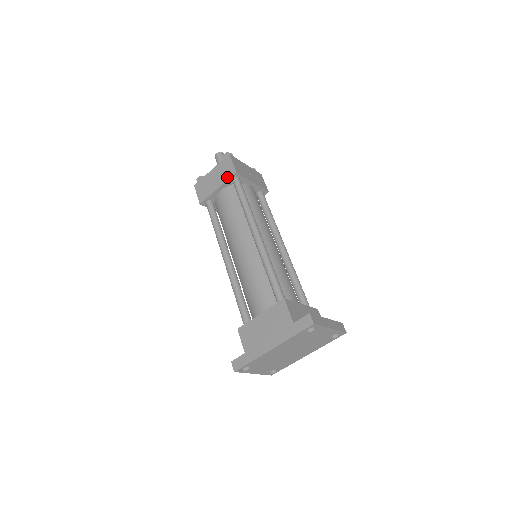
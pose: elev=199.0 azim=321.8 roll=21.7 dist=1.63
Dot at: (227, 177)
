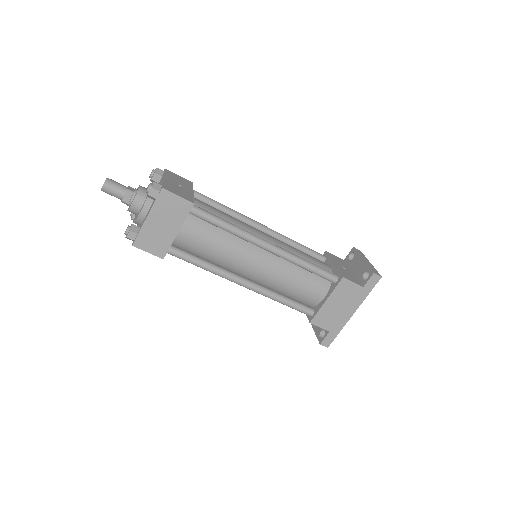
Dot at: (184, 215)
